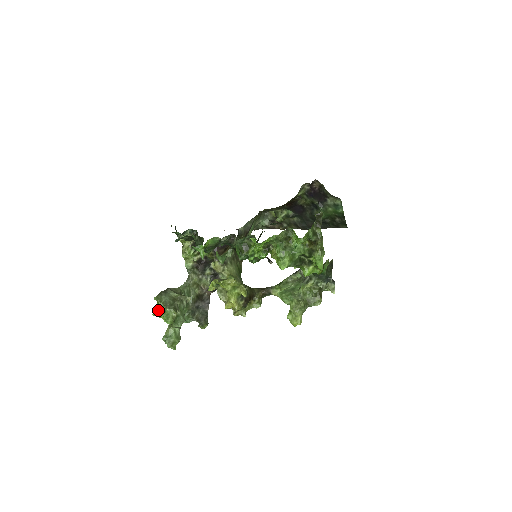
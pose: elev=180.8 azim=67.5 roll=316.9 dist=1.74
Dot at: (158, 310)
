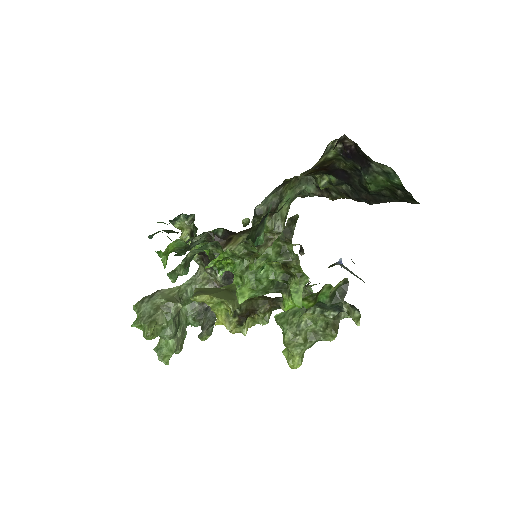
Dot at: (133, 323)
